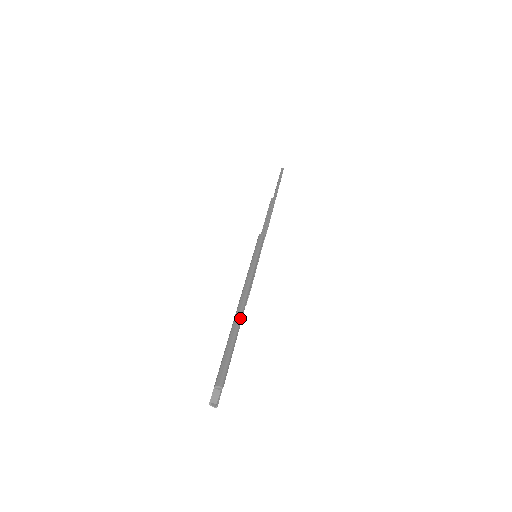
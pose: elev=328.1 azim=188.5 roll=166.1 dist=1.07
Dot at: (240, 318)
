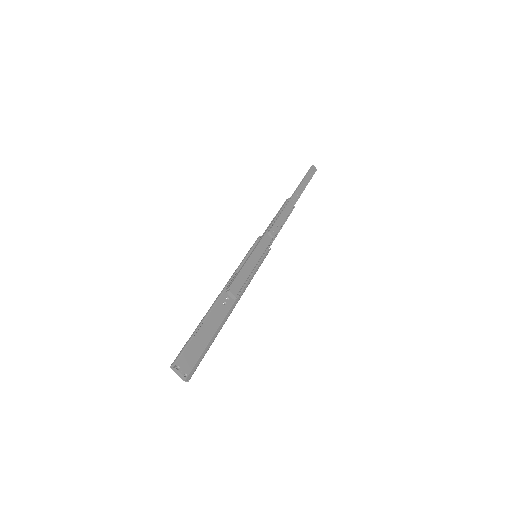
Dot at: (208, 312)
